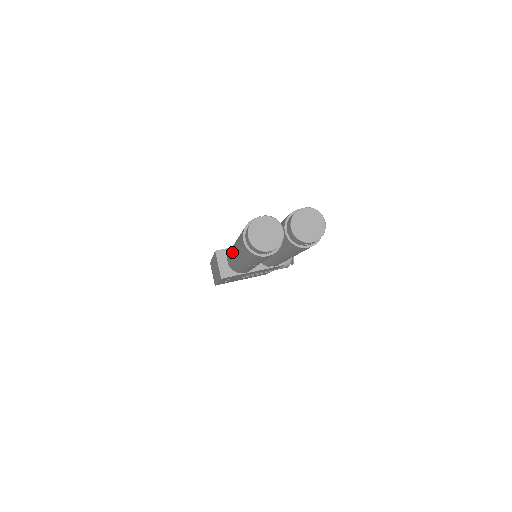
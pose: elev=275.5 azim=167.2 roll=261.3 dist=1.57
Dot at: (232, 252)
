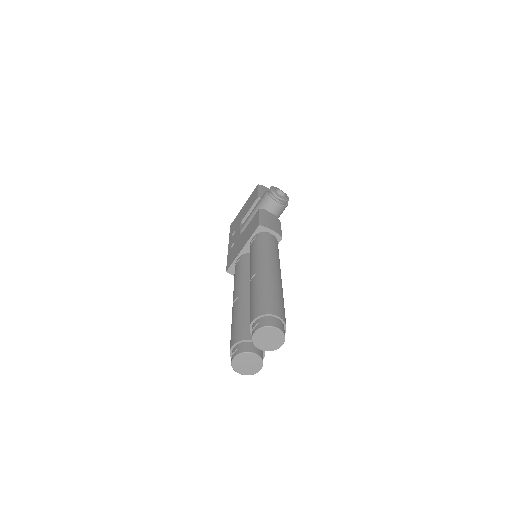
Dot at: occluded
